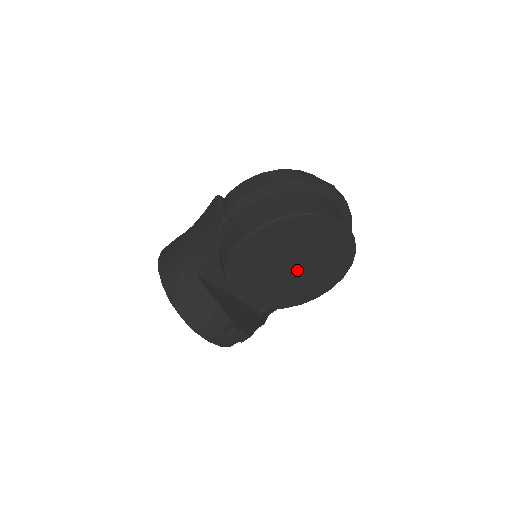
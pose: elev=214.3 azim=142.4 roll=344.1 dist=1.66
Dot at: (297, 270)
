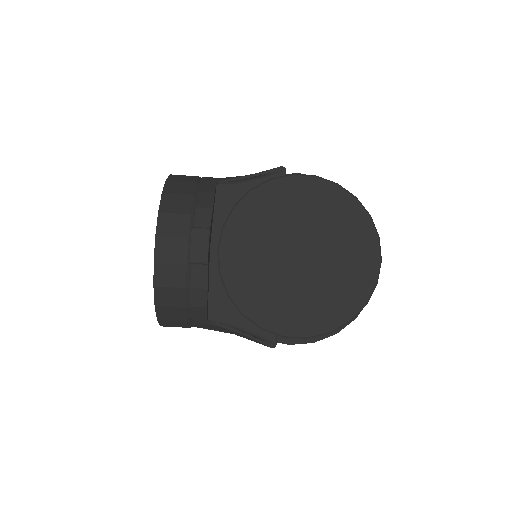
Dot at: (301, 266)
